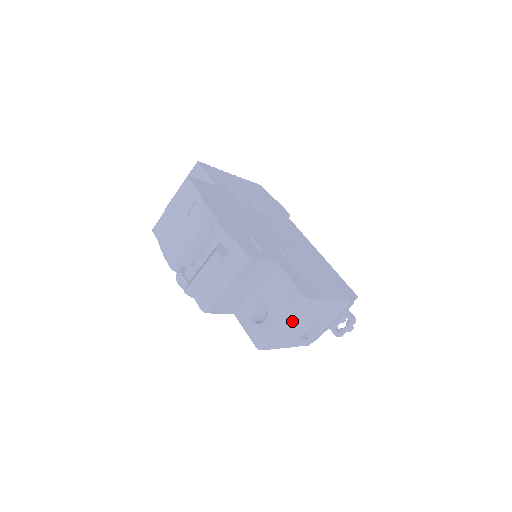
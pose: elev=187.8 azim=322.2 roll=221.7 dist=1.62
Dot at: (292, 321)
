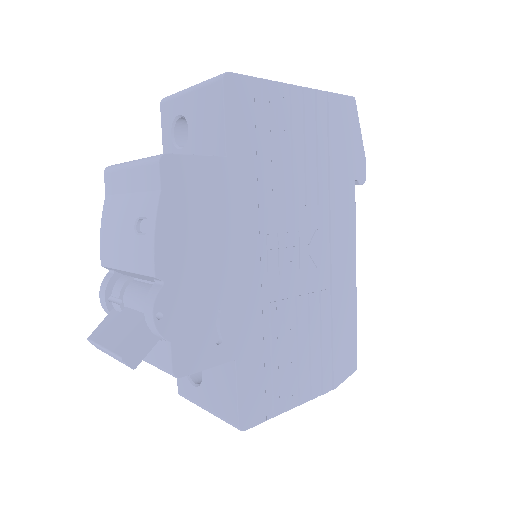
Dot at: occluded
